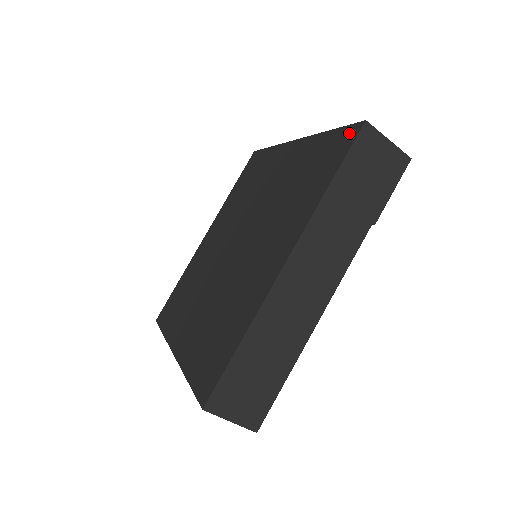
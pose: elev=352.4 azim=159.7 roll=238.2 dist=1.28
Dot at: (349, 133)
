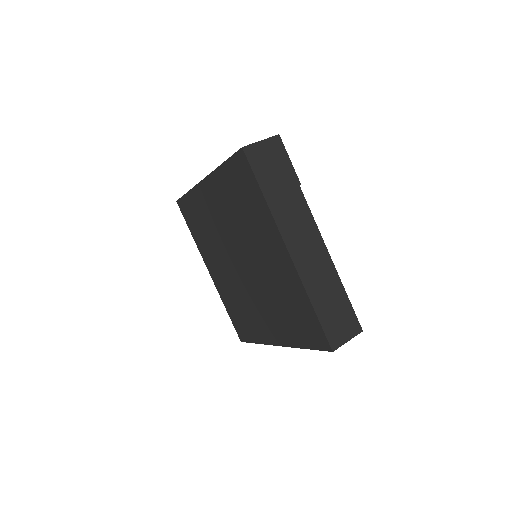
Dot at: (240, 160)
